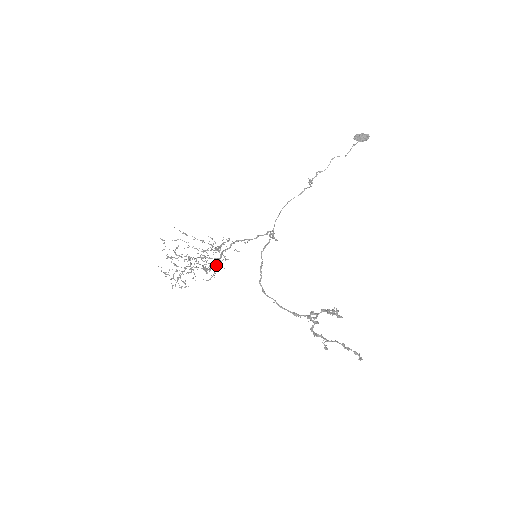
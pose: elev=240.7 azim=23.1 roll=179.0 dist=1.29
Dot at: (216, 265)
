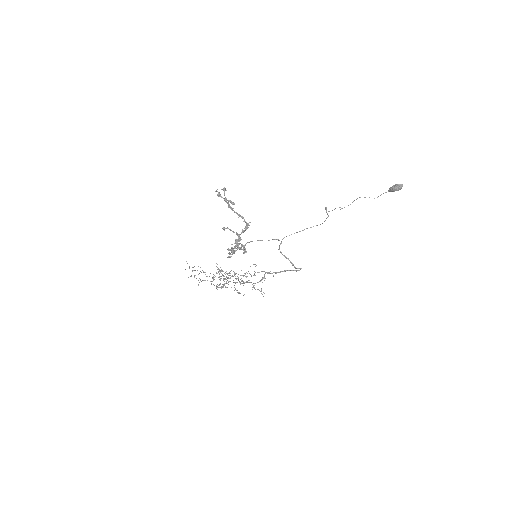
Dot at: occluded
